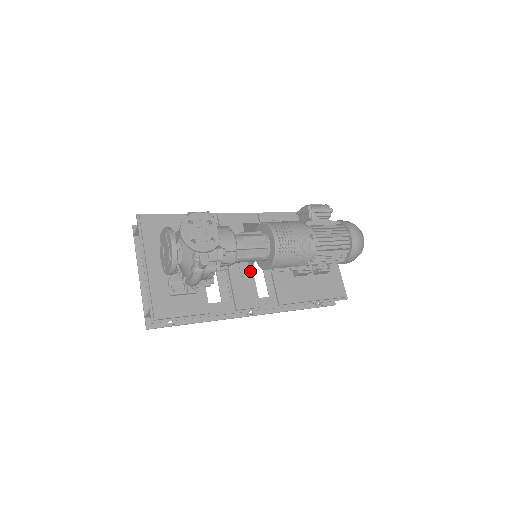
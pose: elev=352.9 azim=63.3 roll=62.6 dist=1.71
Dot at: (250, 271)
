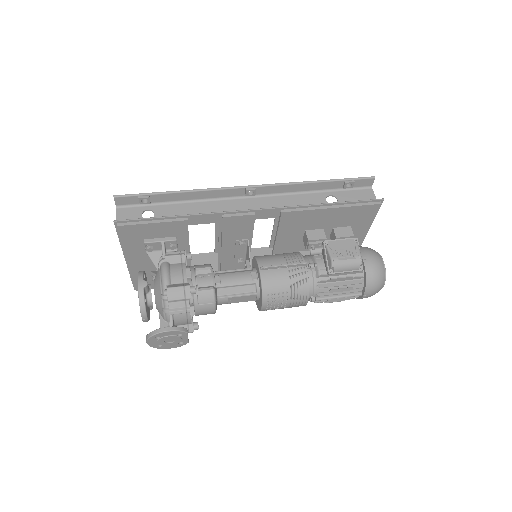
Dot at: occluded
